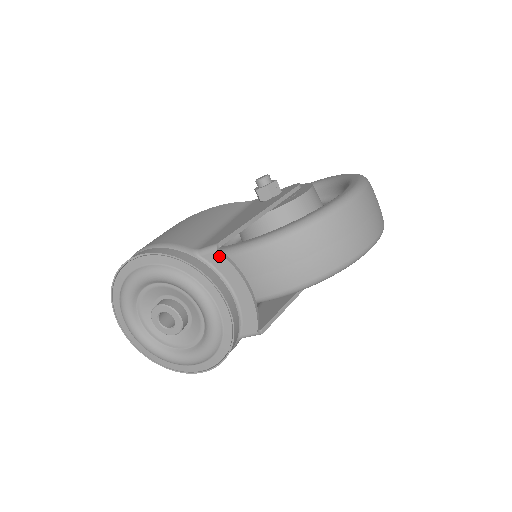
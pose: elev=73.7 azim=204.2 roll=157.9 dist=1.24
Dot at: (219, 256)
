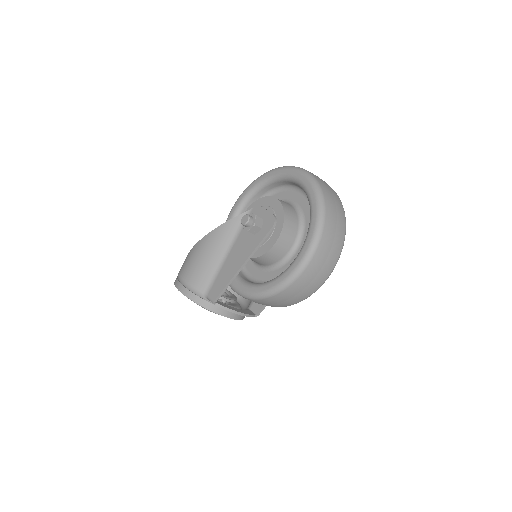
Dot at: occluded
